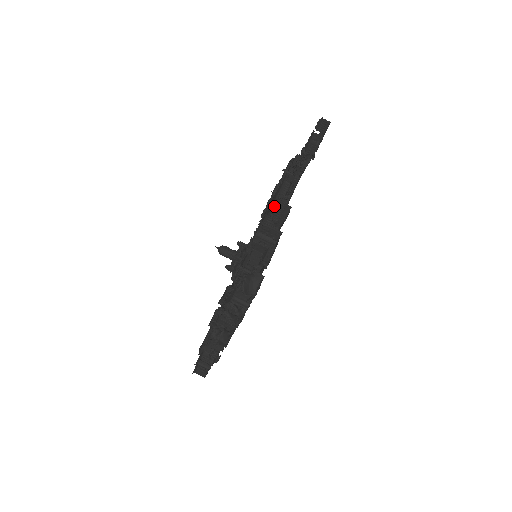
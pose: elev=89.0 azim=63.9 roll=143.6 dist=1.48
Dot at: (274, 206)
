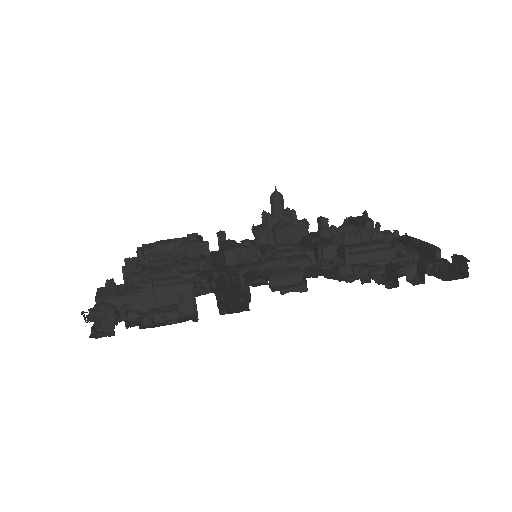
Dot at: occluded
